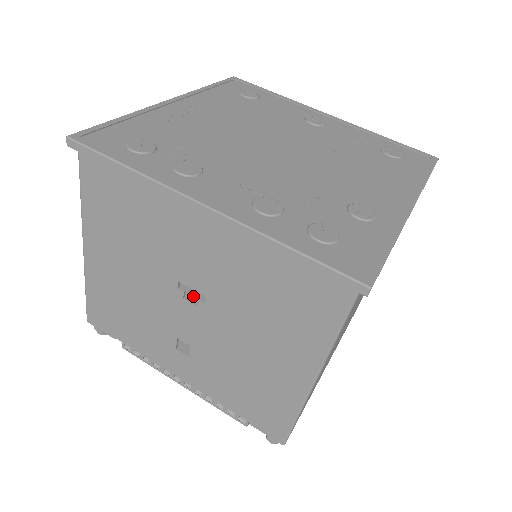
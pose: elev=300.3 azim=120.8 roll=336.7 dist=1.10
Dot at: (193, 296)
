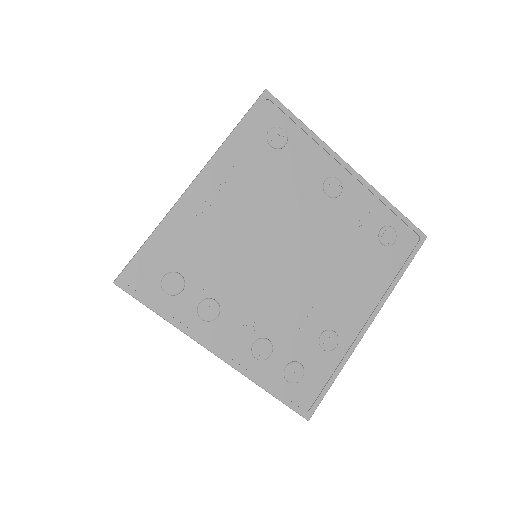
Dot at: occluded
